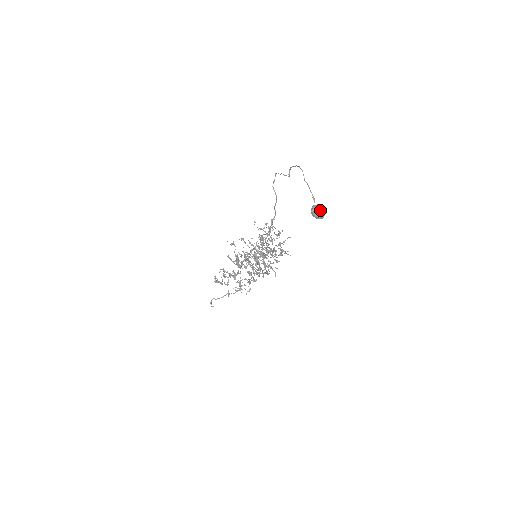
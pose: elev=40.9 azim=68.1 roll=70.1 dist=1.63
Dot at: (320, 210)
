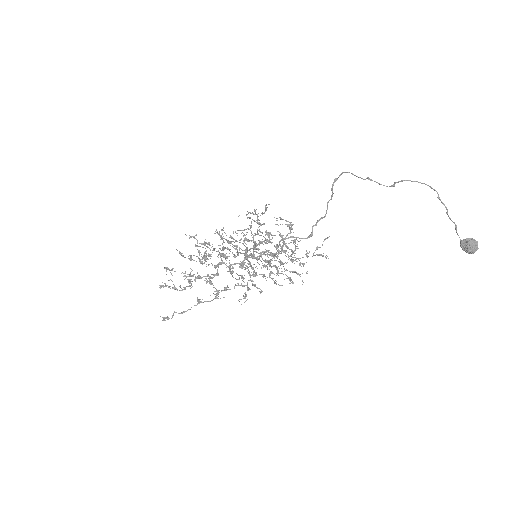
Dot at: occluded
